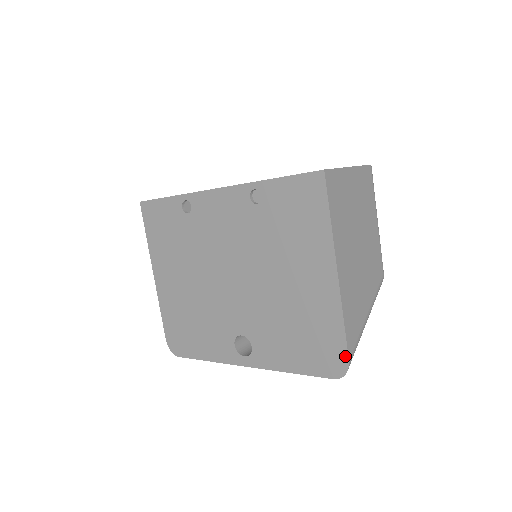
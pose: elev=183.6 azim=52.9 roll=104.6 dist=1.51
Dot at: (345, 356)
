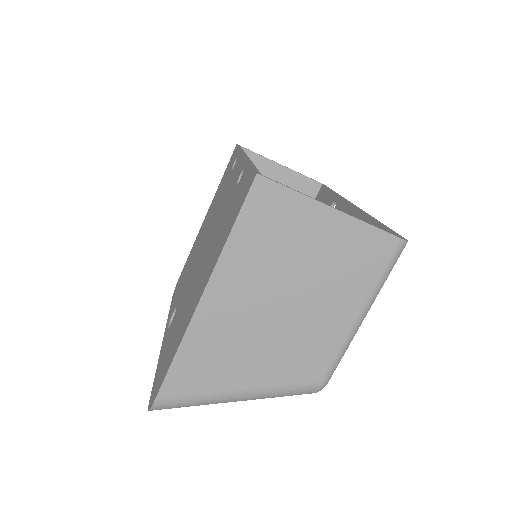
Dot at: (157, 392)
